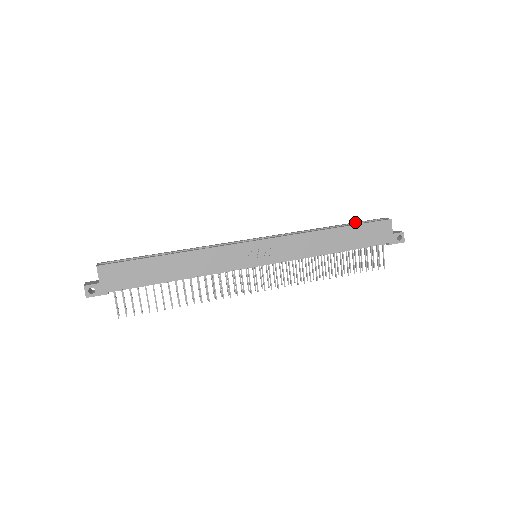
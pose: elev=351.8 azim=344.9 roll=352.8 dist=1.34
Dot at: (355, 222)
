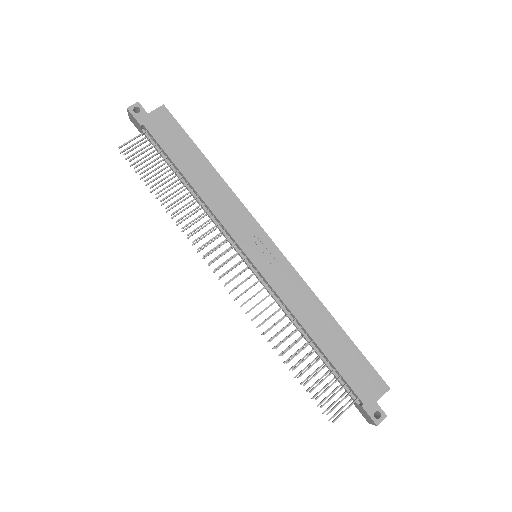
Dot at: occluded
